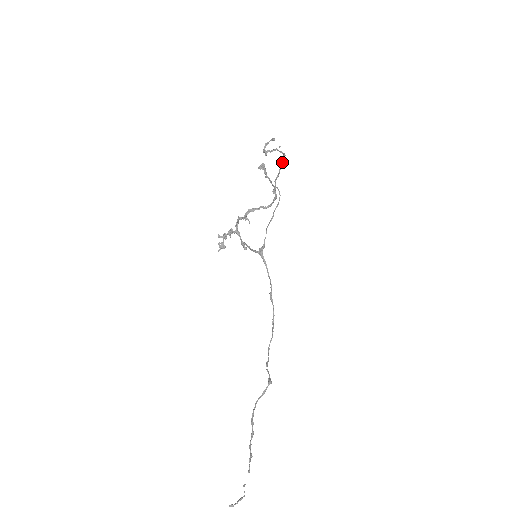
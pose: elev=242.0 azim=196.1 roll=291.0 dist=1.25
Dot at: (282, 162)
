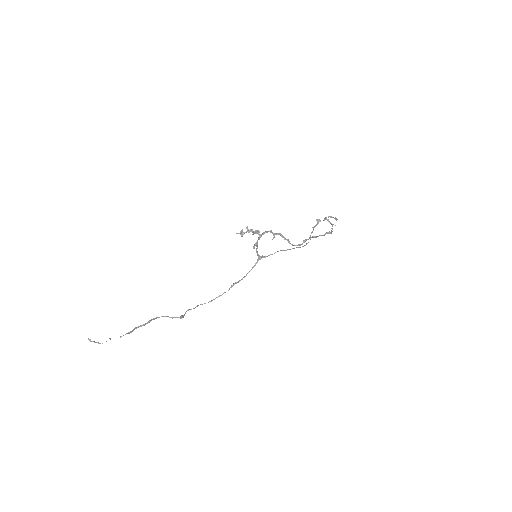
Dot at: occluded
